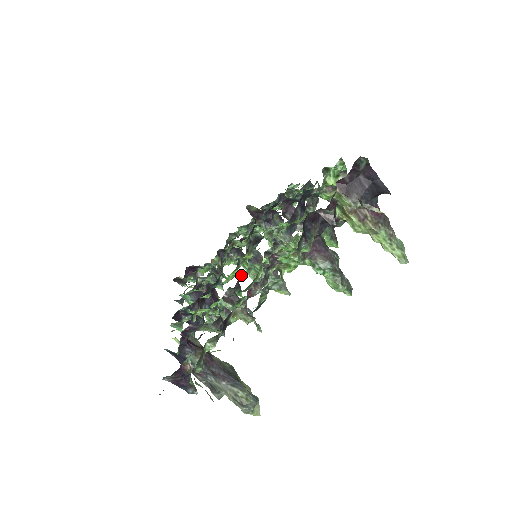
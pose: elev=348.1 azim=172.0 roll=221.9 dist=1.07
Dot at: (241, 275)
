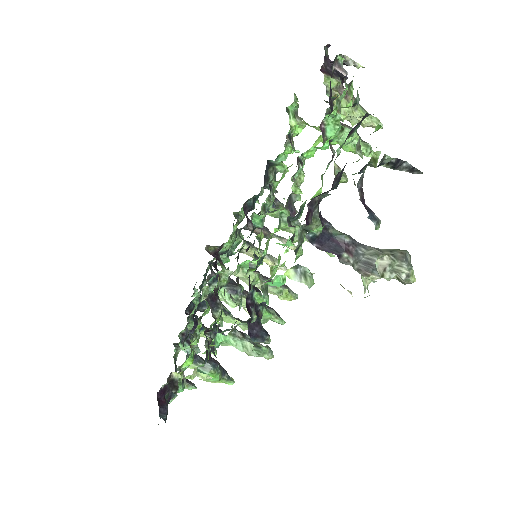
Dot at: occluded
